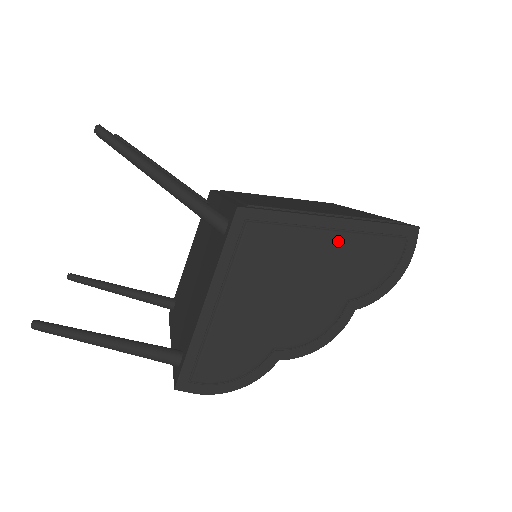
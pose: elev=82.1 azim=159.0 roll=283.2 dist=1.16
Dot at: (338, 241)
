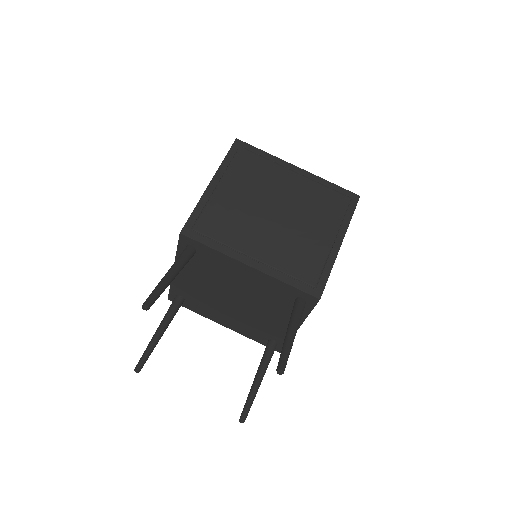
Dot at: occluded
